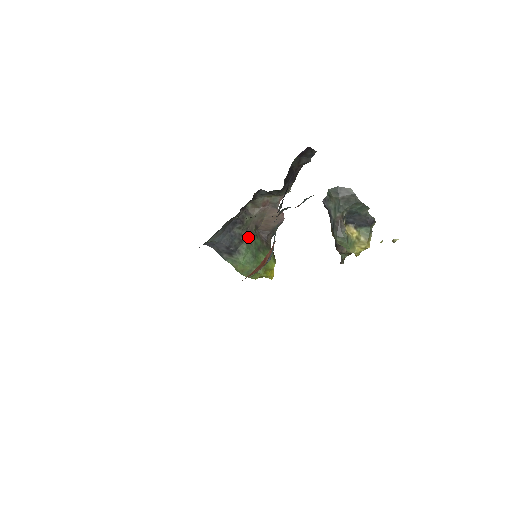
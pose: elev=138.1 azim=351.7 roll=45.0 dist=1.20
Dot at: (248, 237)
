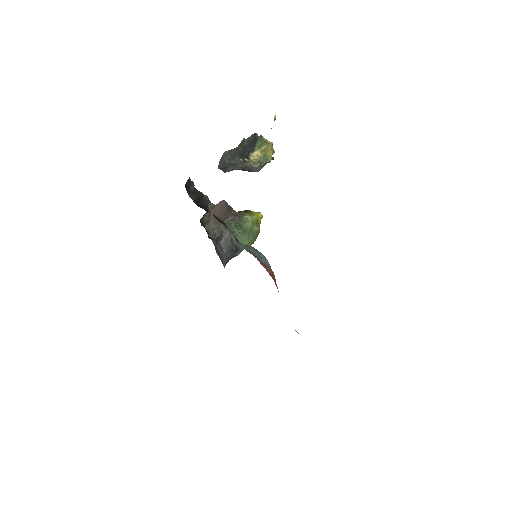
Dot at: (229, 233)
